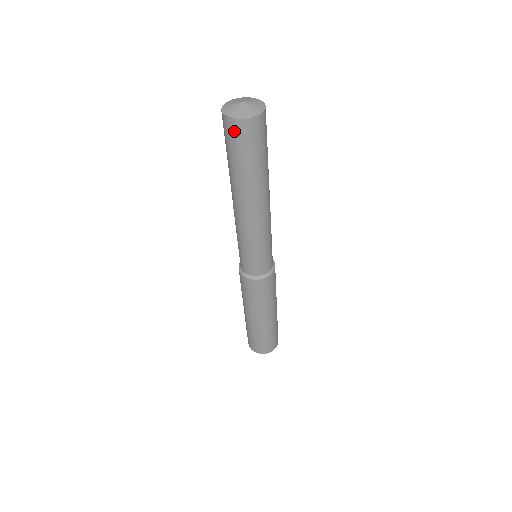
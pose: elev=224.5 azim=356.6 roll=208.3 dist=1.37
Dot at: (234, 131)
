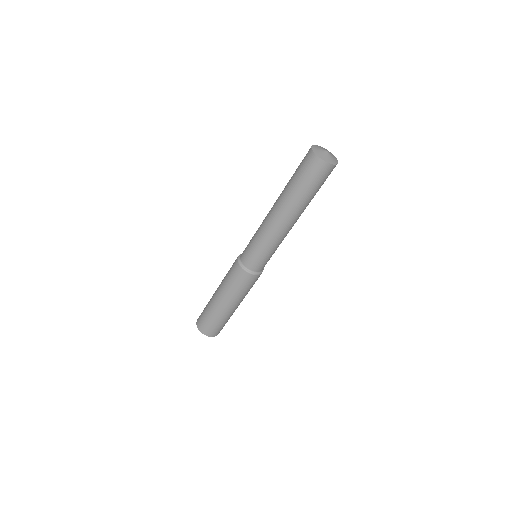
Dot at: (316, 167)
